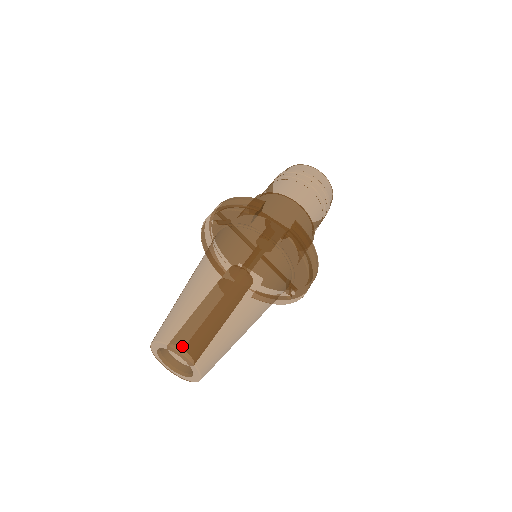
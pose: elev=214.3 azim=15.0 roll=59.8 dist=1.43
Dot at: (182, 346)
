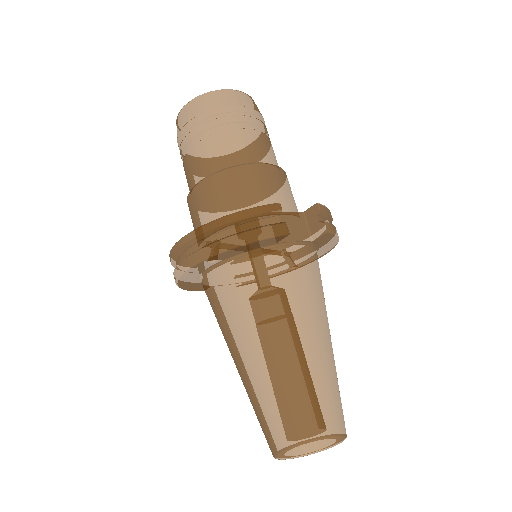
Dot at: (334, 438)
